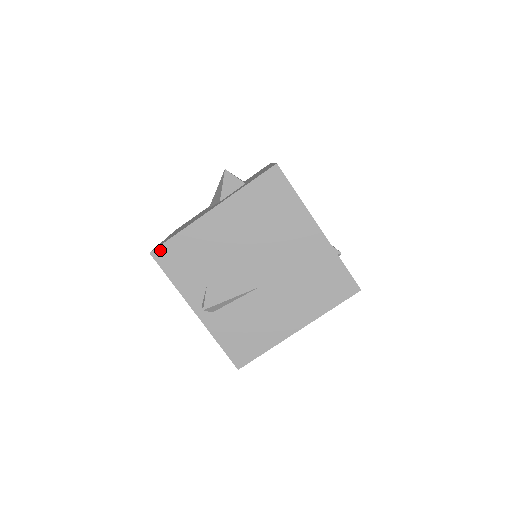
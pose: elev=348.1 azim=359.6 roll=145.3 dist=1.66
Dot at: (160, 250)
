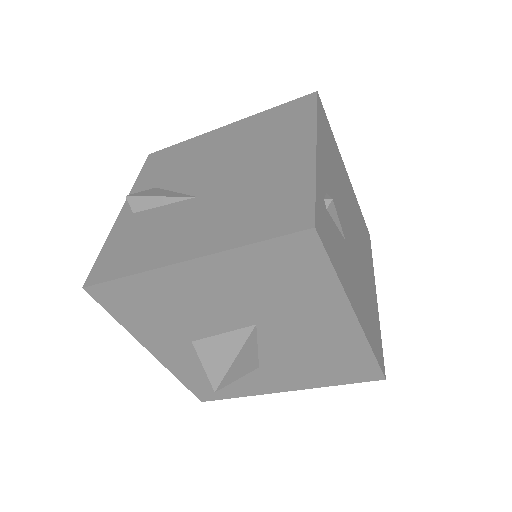
Dot at: (158, 153)
